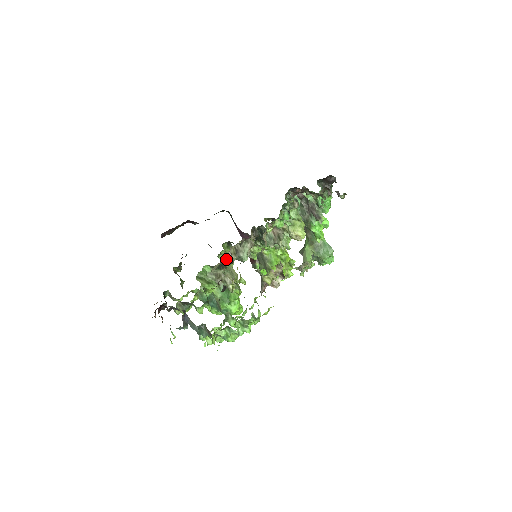
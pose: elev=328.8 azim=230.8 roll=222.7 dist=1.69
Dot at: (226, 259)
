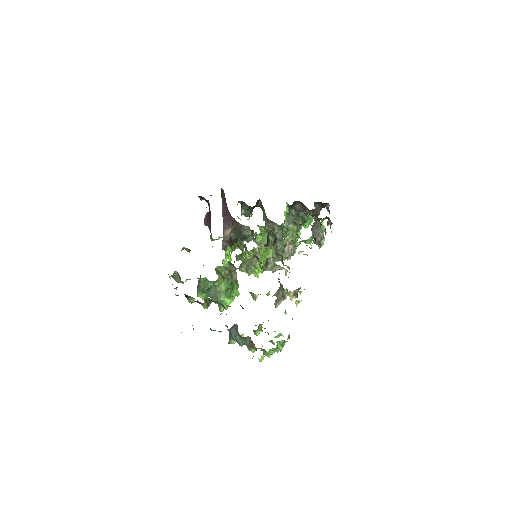
Dot at: occluded
